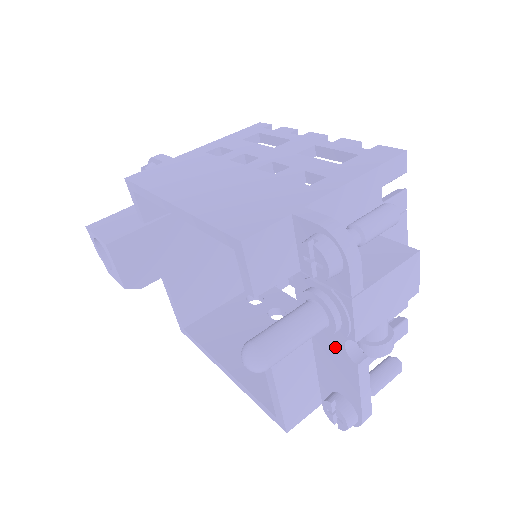
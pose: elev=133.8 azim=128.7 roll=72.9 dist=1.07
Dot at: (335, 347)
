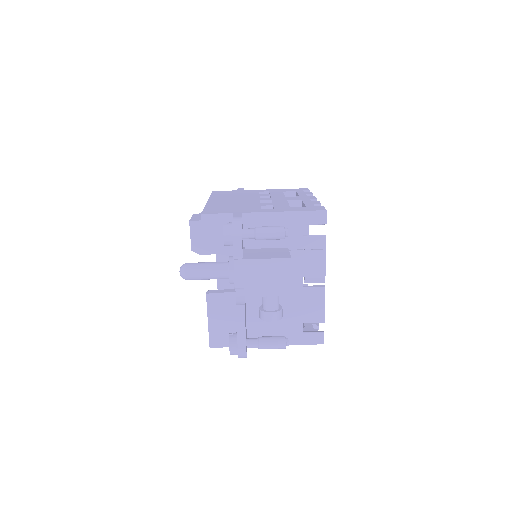
Dot at: occluded
